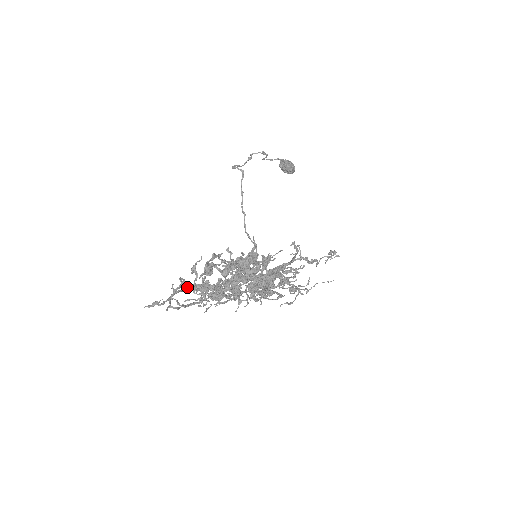
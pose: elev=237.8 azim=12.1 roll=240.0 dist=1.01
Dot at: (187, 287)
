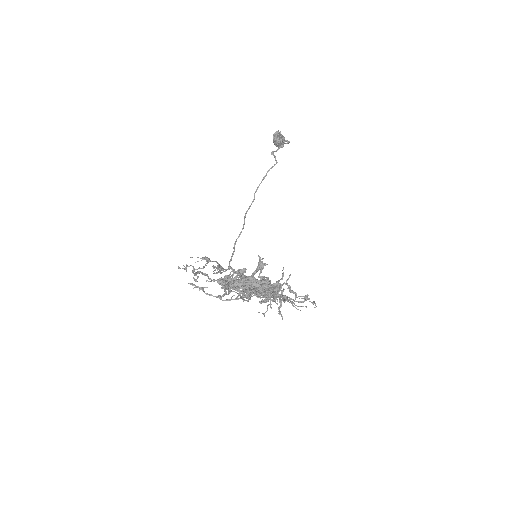
Dot at: (228, 286)
